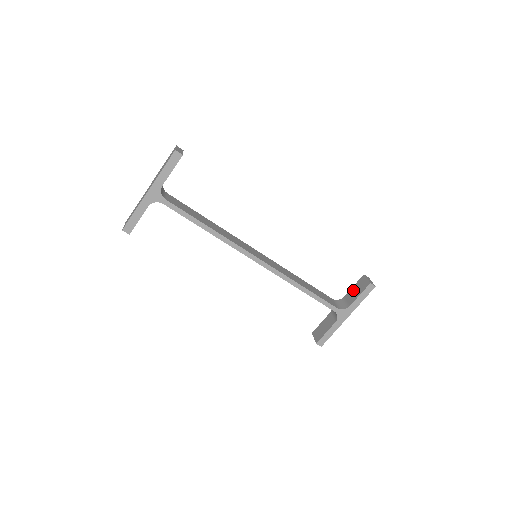
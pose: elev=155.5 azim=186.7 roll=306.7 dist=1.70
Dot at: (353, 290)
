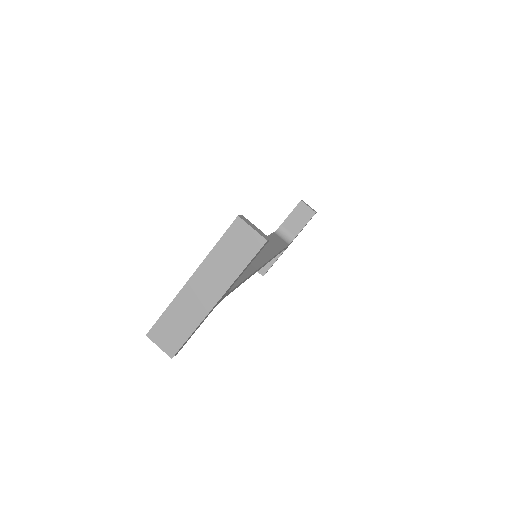
Dot at: (293, 219)
